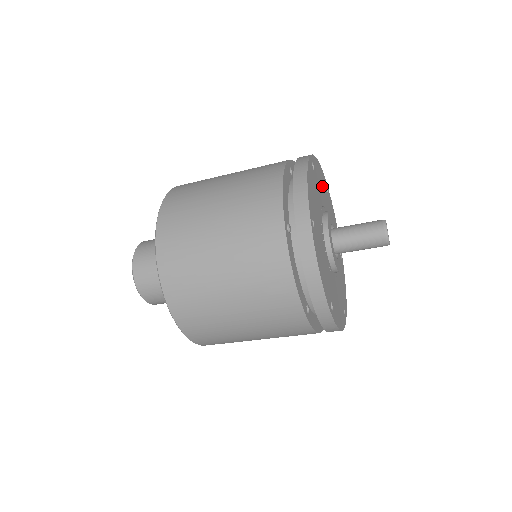
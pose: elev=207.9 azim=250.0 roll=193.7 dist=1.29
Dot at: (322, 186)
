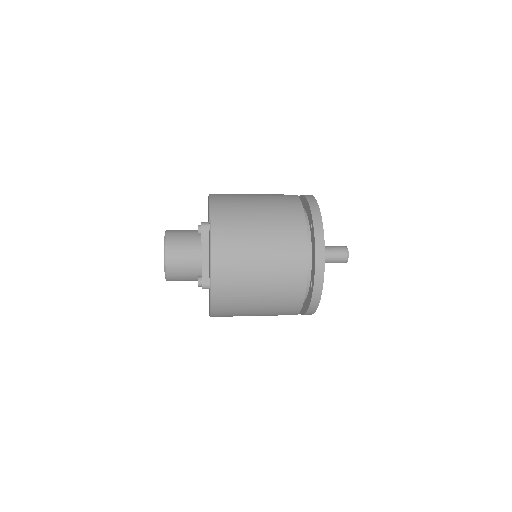
Dot at: occluded
